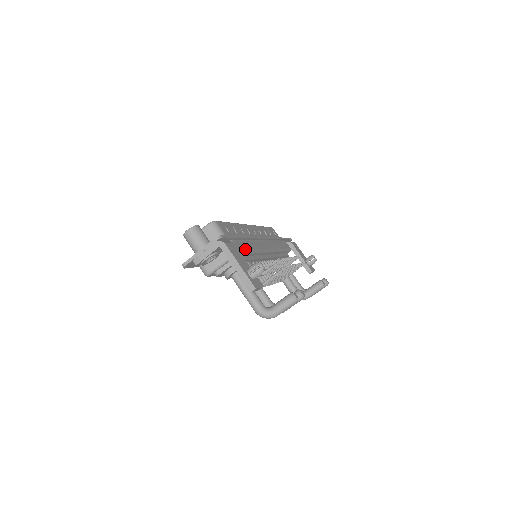
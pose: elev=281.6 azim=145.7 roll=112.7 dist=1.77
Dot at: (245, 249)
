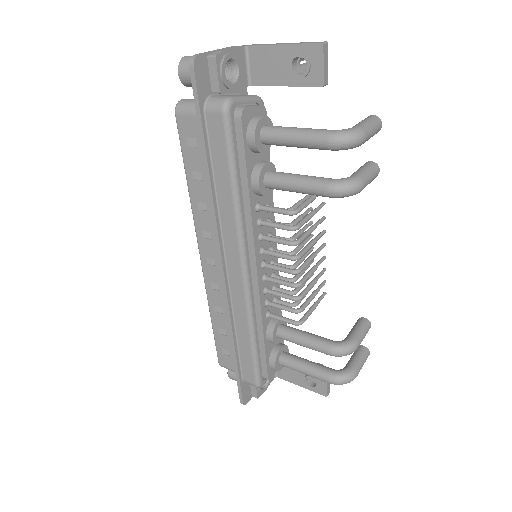
Dot at: occluded
